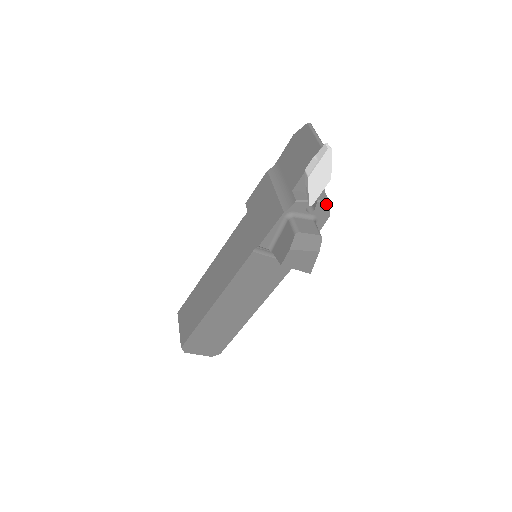
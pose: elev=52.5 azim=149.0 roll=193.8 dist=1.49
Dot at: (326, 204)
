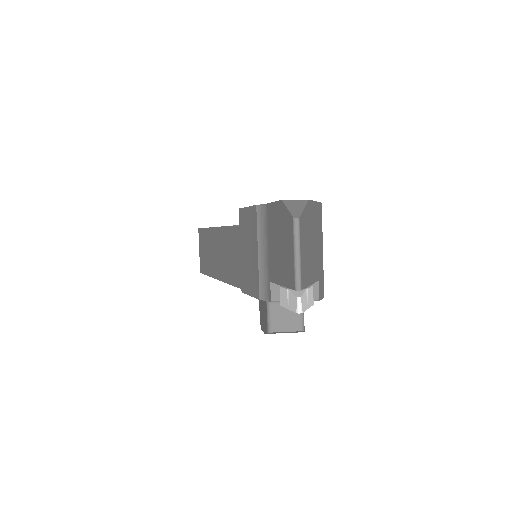
Dot at: (315, 300)
